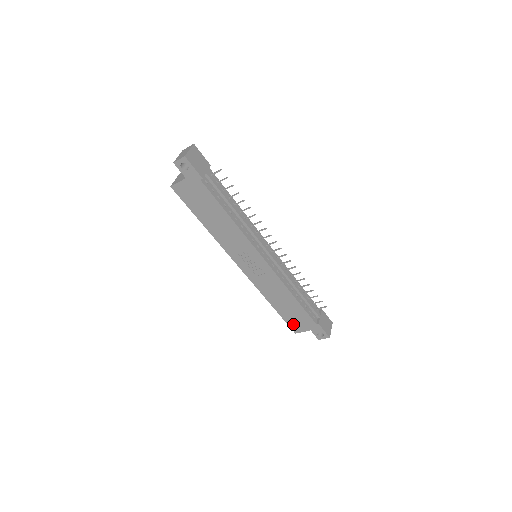
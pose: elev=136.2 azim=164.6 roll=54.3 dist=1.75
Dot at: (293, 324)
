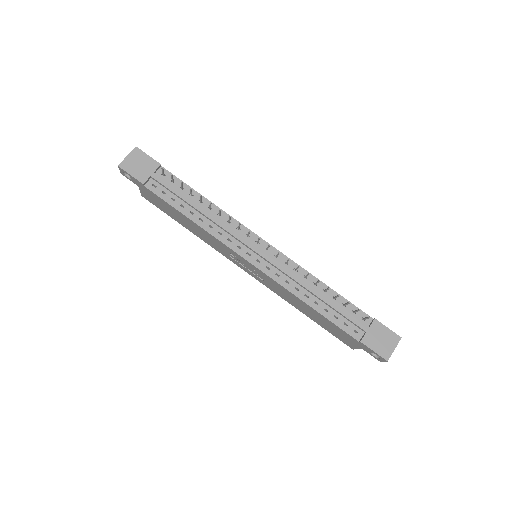
Dot at: (340, 338)
